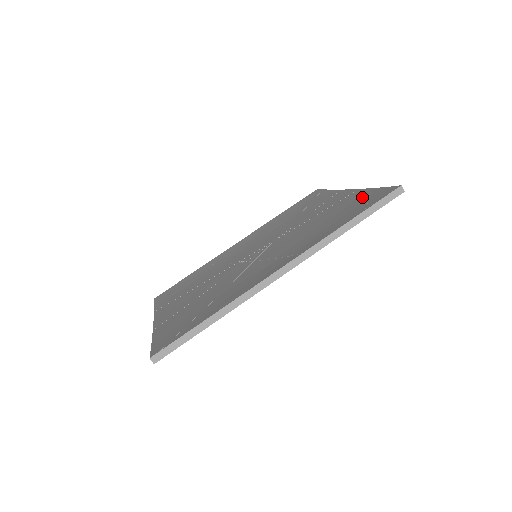
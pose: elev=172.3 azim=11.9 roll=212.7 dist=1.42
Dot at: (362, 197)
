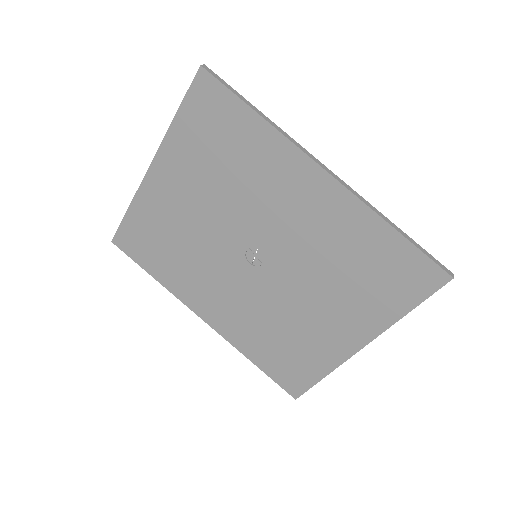
Dot at: (394, 296)
